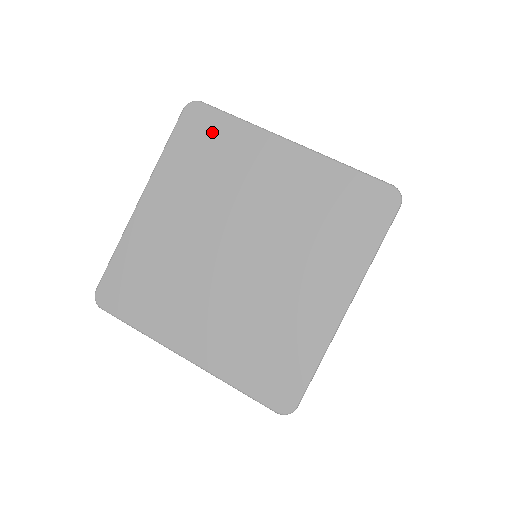
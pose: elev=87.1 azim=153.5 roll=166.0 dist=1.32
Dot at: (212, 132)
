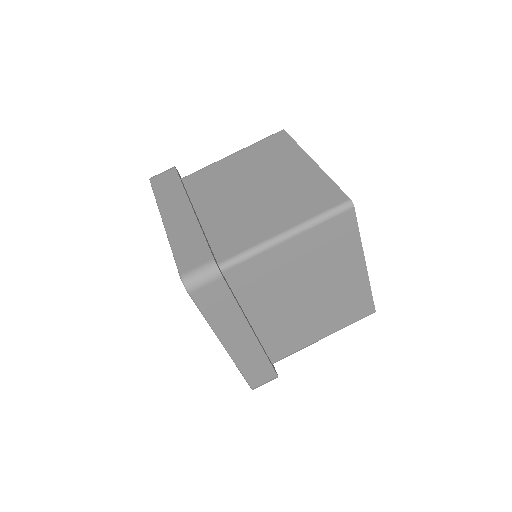
Dot at: occluded
